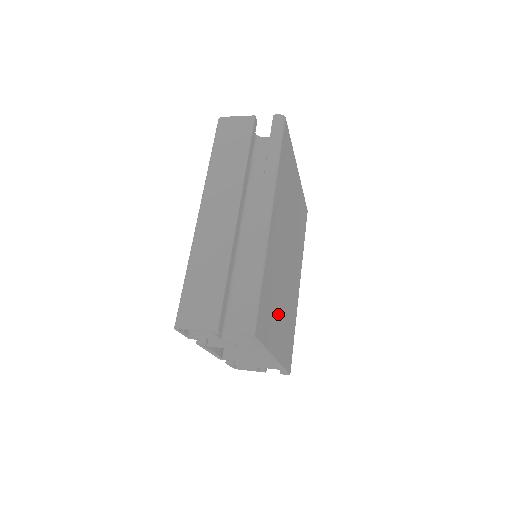
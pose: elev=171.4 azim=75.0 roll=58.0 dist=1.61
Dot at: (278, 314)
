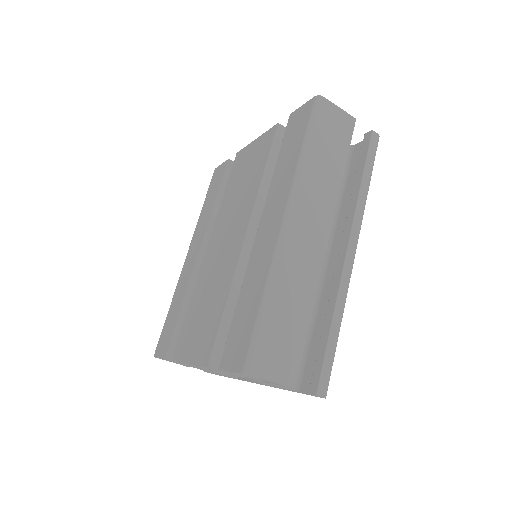
Dot at: occluded
